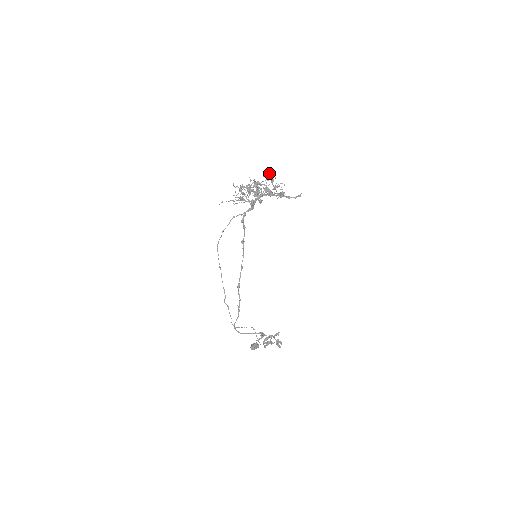
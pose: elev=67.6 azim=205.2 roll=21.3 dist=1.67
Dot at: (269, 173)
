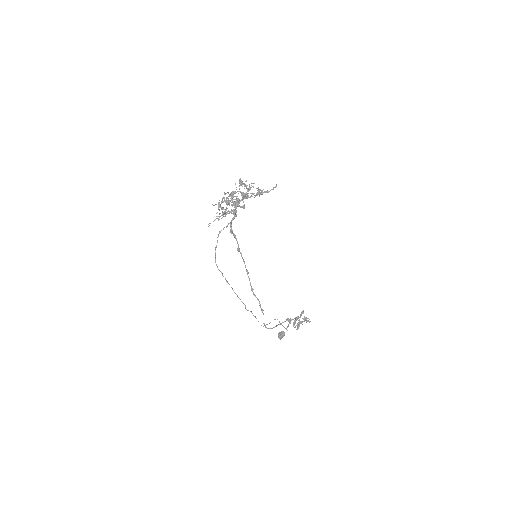
Dot at: (240, 179)
